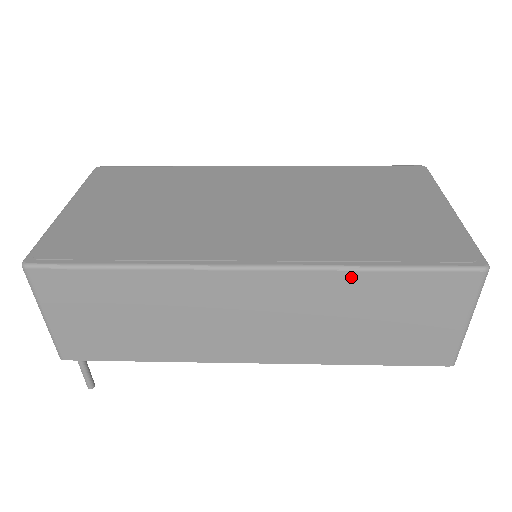
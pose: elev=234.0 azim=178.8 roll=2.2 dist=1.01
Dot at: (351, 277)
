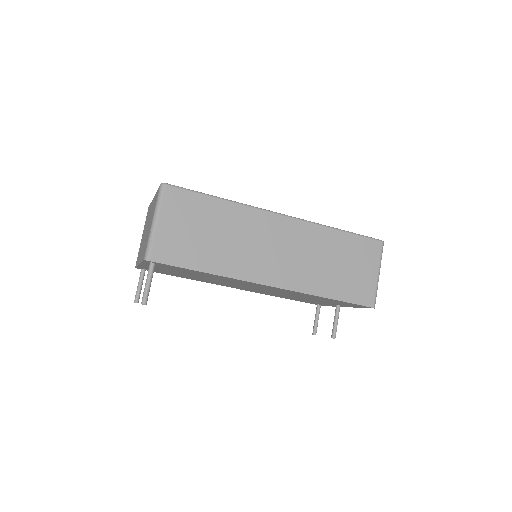
Dot at: (328, 231)
